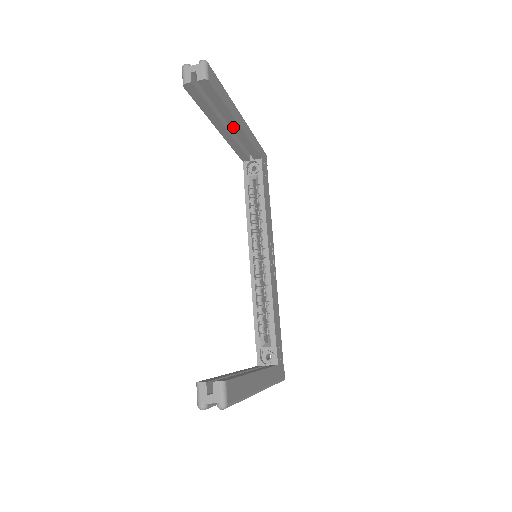
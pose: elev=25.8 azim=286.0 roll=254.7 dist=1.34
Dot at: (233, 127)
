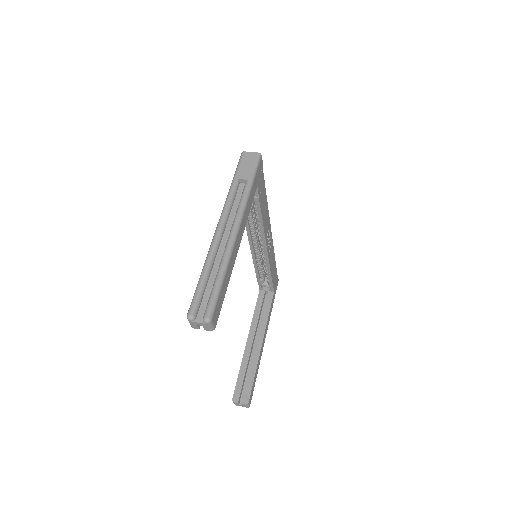
Dot at: occluded
